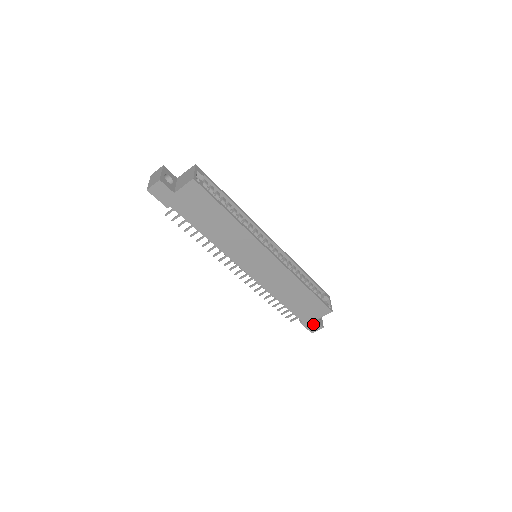
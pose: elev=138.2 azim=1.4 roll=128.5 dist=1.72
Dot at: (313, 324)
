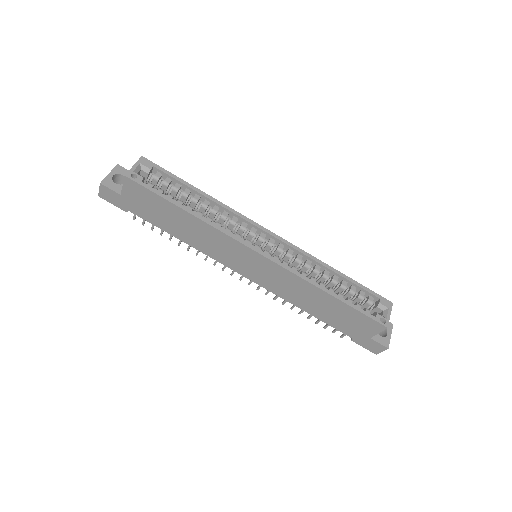
Dot at: (370, 343)
